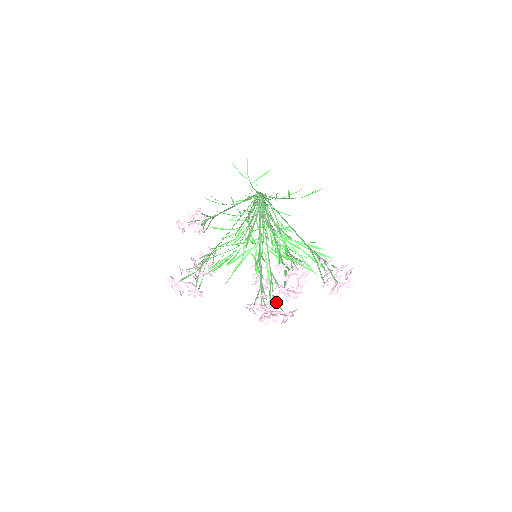
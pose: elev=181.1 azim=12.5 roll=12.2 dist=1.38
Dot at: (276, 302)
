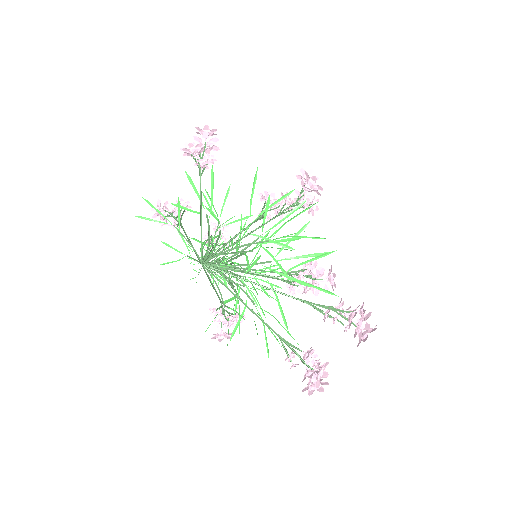
Dot at: occluded
